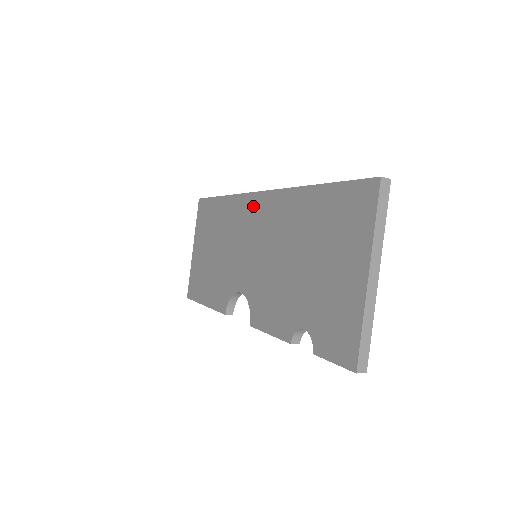
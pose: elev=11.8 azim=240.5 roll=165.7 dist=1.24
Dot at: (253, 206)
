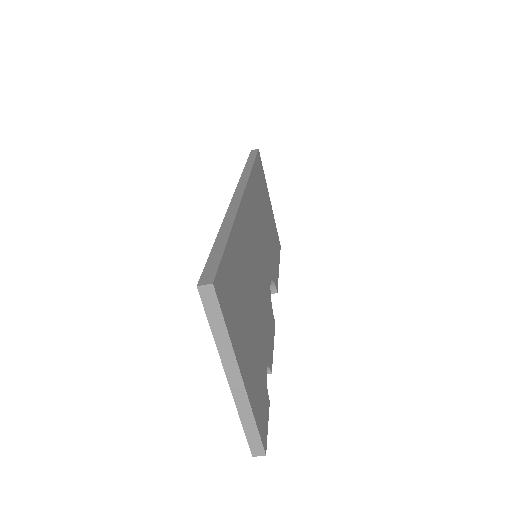
Dot at: occluded
